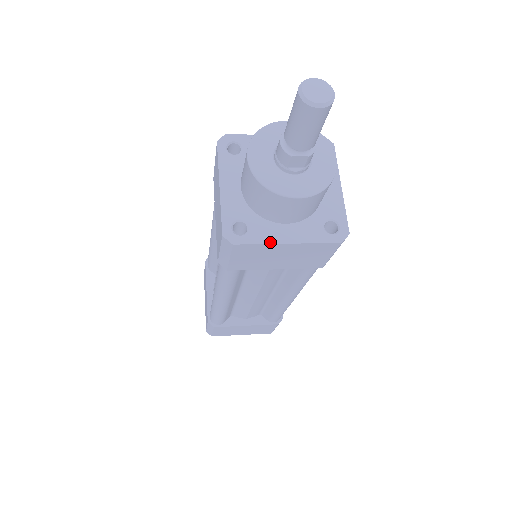
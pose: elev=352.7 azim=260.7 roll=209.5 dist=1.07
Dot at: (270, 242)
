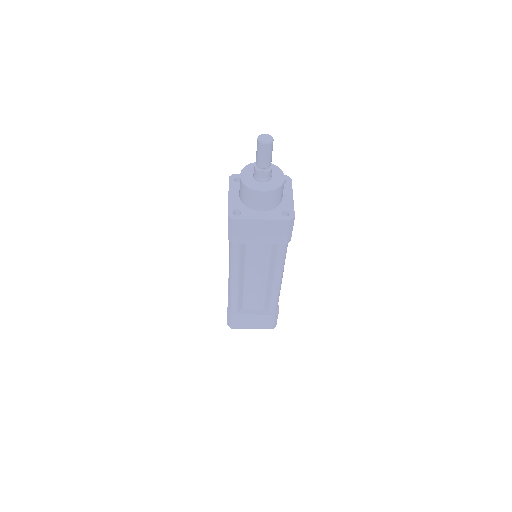
Dot at: (252, 218)
